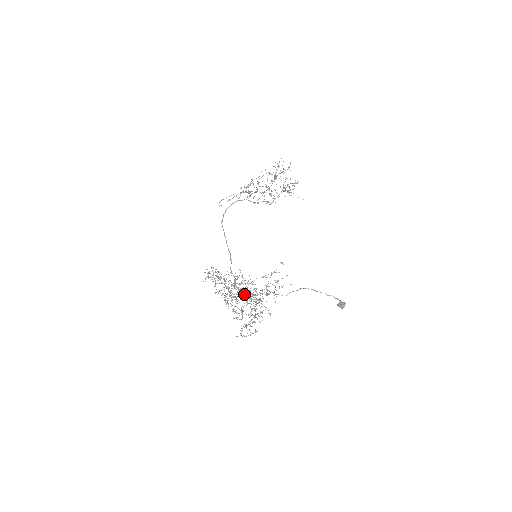
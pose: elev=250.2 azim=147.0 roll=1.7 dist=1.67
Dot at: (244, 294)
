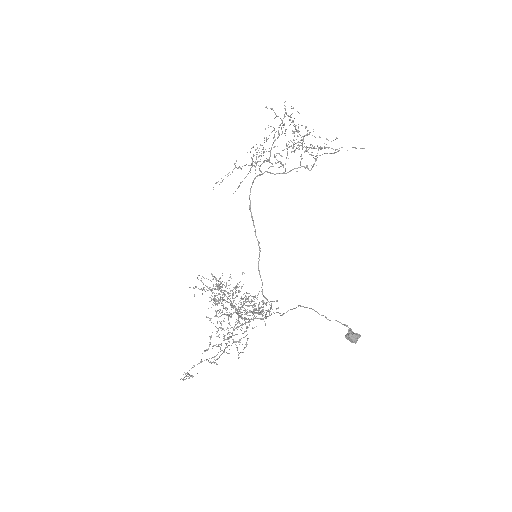
Dot at: occluded
